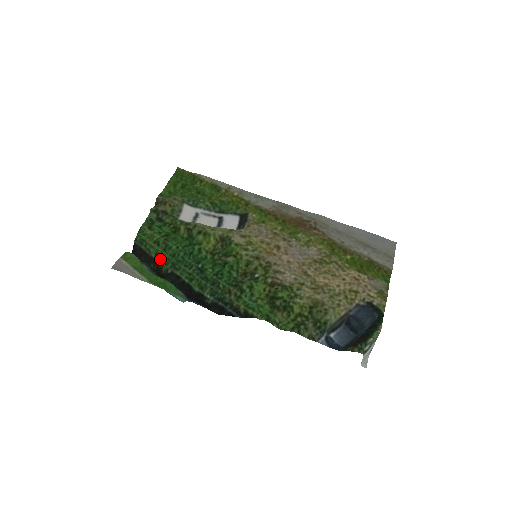
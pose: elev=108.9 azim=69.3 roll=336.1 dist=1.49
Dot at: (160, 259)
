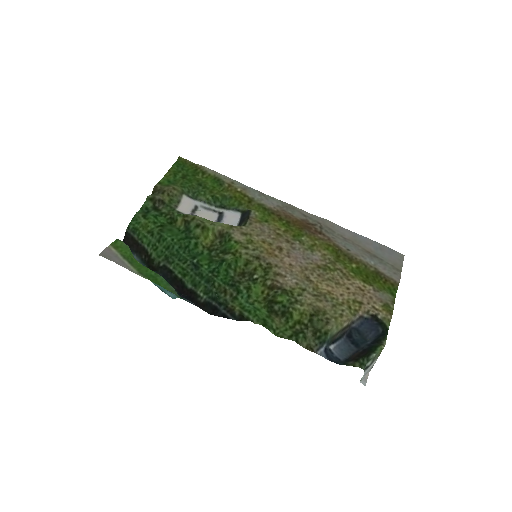
Dot at: (153, 250)
